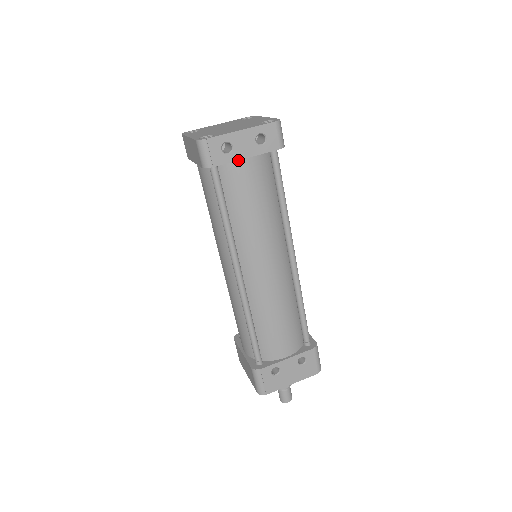
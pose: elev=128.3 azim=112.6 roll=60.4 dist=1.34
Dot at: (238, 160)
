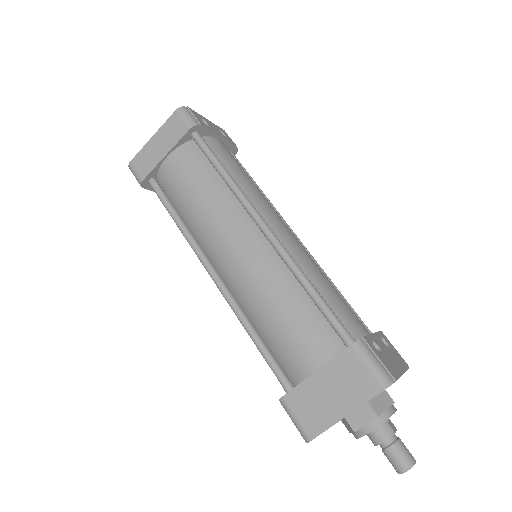
Dot at: (214, 137)
